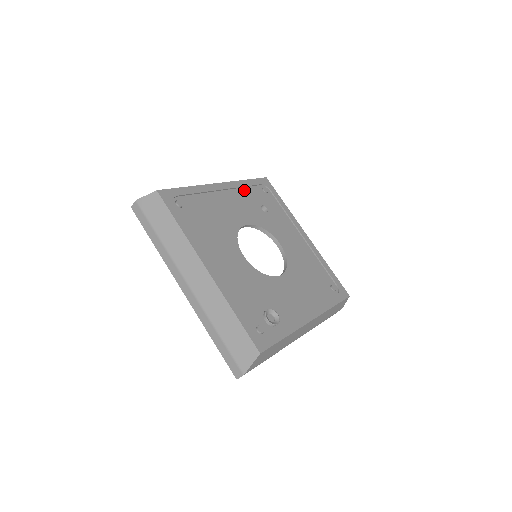
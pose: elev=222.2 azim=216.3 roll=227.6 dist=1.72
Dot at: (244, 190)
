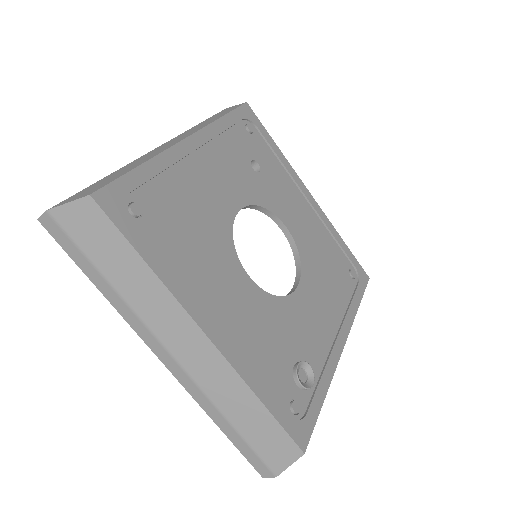
Dot at: (223, 138)
